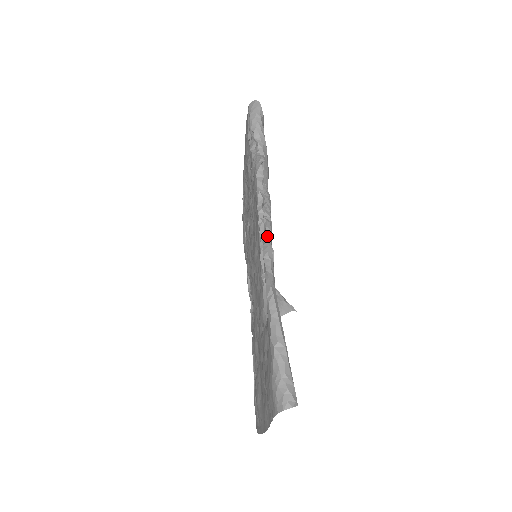
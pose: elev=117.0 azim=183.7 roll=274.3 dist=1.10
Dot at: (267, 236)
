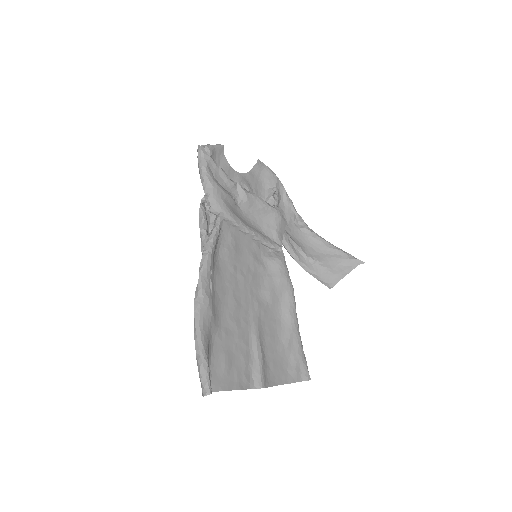
Dot at: (199, 270)
